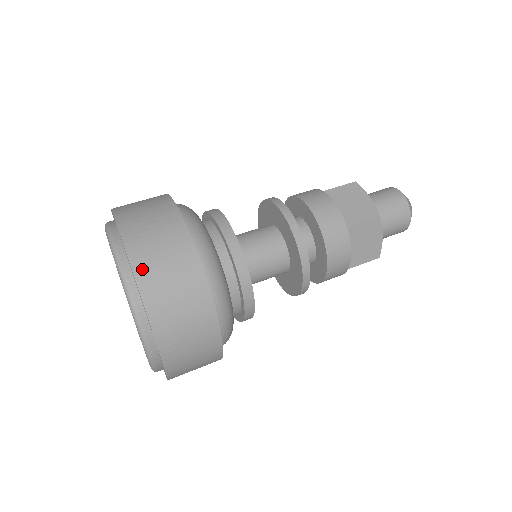
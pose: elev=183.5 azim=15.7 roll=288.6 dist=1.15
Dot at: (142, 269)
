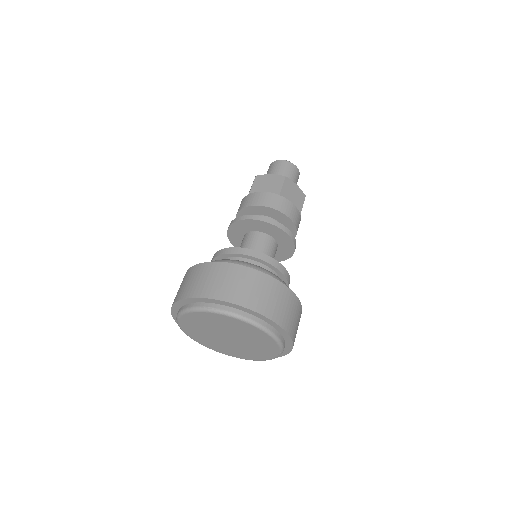
Dot at: (177, 298)
